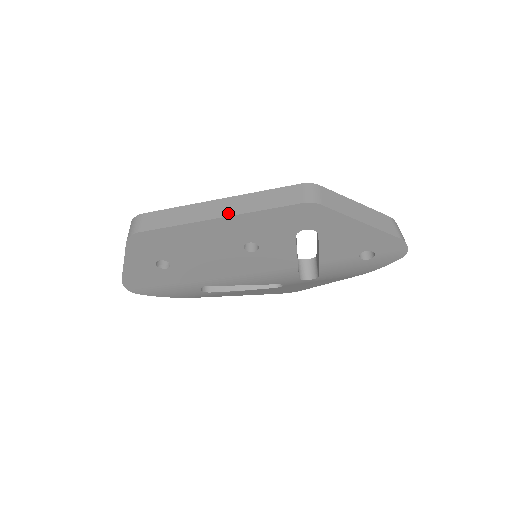
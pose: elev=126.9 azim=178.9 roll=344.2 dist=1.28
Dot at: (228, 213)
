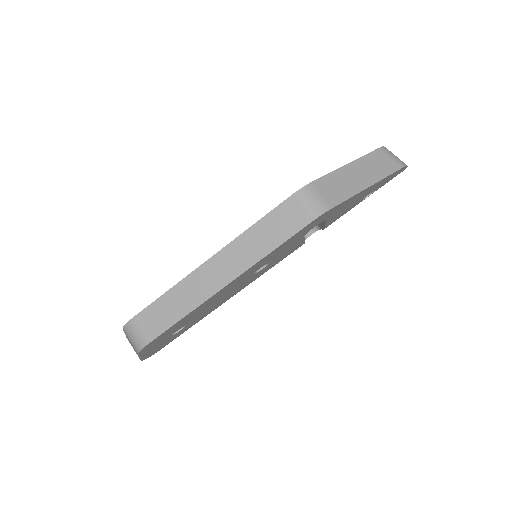
Dot at: (234, 273)
